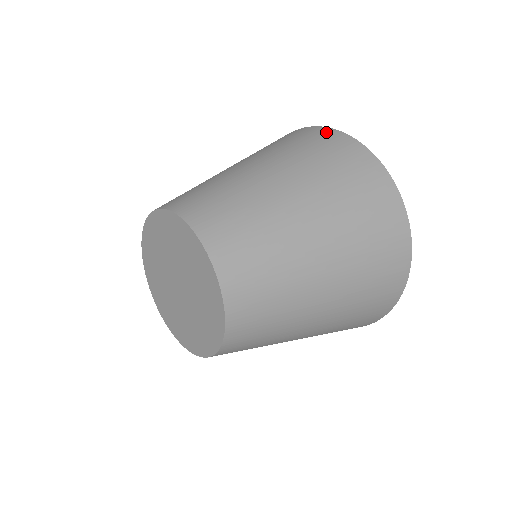
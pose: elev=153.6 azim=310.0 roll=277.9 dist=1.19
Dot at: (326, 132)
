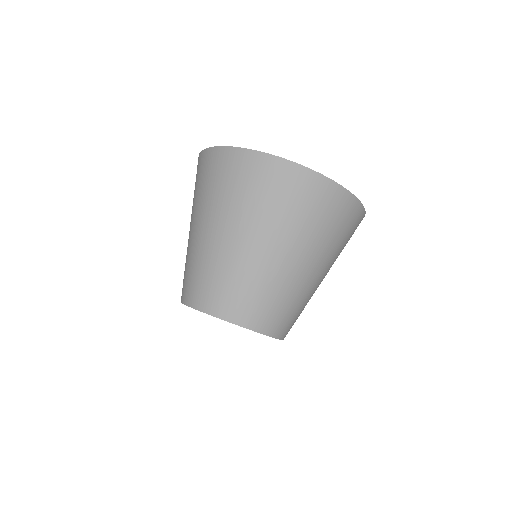
Dot at: (330, 190)
